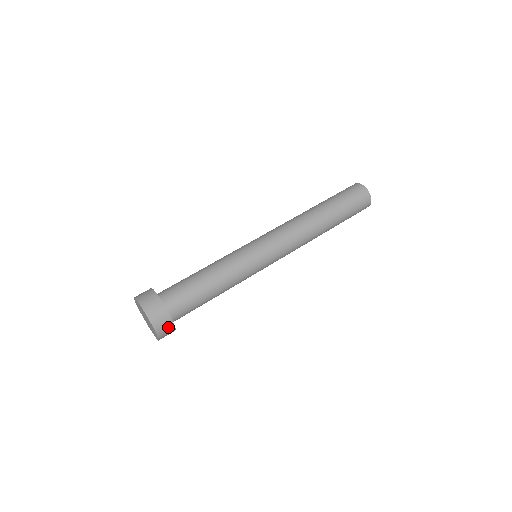
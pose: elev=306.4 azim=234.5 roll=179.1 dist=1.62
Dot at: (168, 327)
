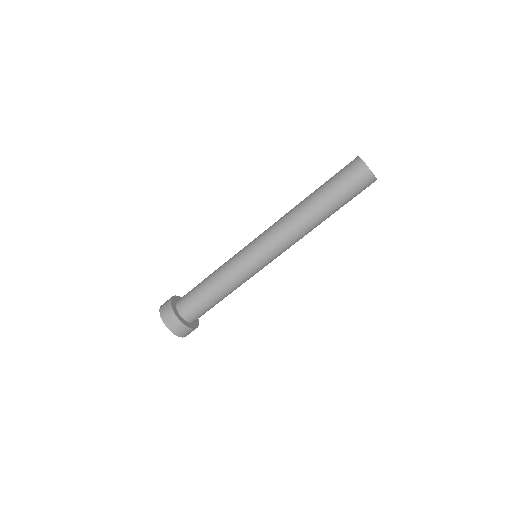
Dot at: (189, 331)
